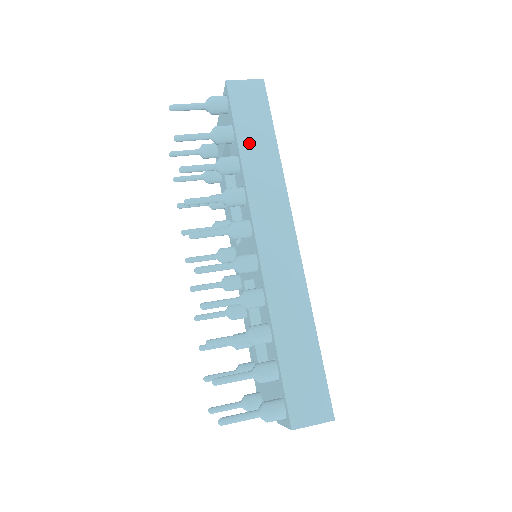
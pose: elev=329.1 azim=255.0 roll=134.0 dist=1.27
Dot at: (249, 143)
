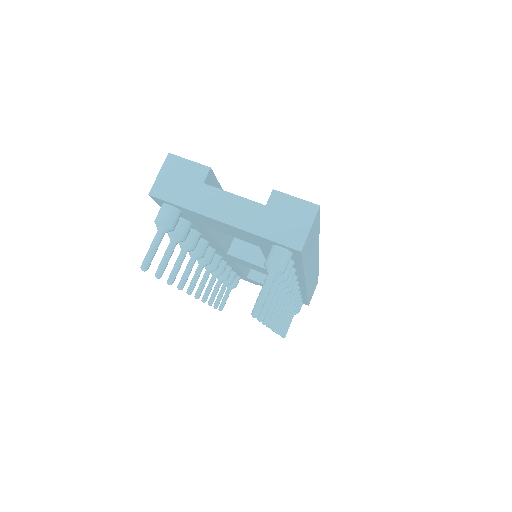
Dot at: (308, 259)
